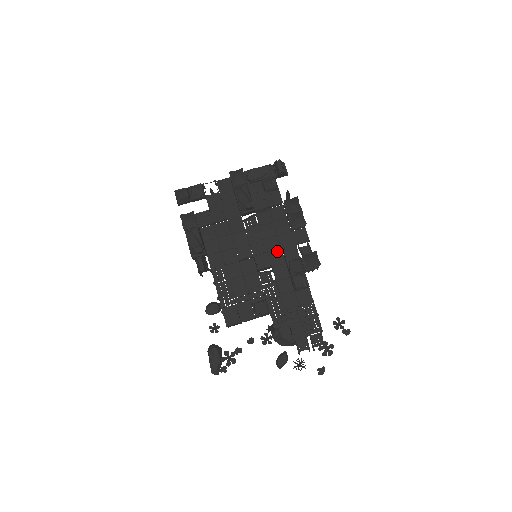
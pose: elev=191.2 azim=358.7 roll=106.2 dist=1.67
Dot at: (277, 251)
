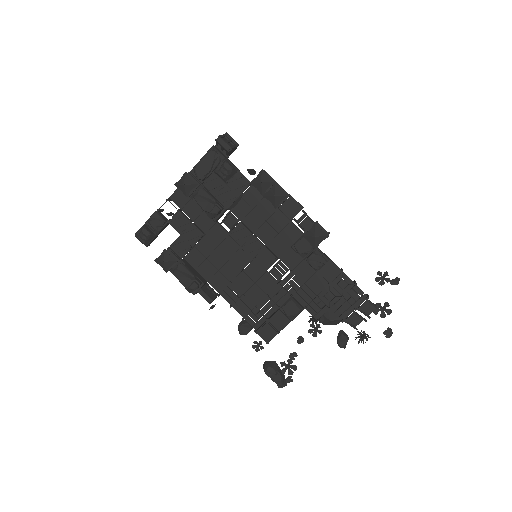
Dot at: (275, 239)
